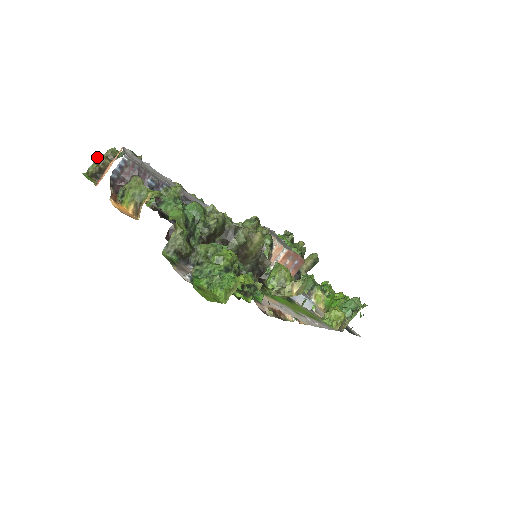
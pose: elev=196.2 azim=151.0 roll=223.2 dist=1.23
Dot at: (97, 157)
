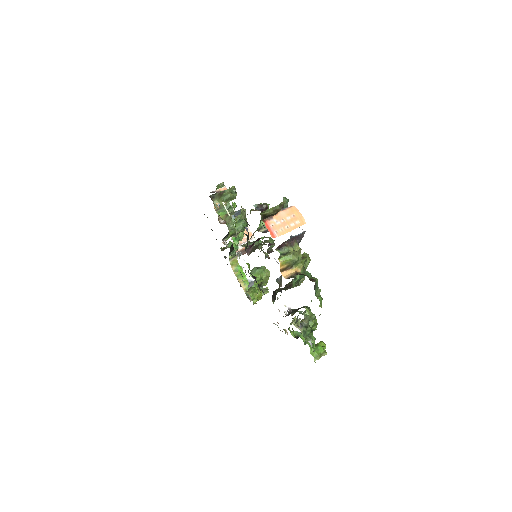
Dot at: (278, 206)
